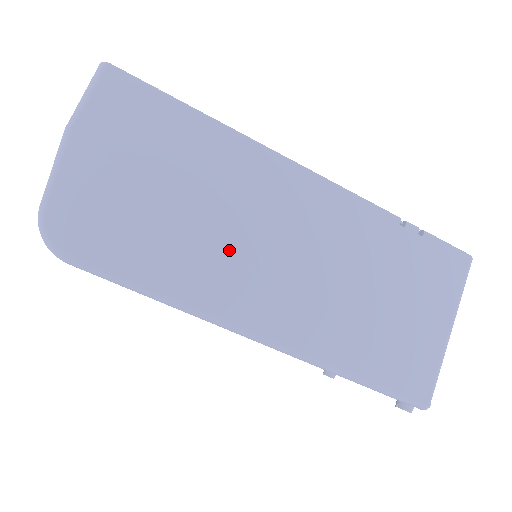
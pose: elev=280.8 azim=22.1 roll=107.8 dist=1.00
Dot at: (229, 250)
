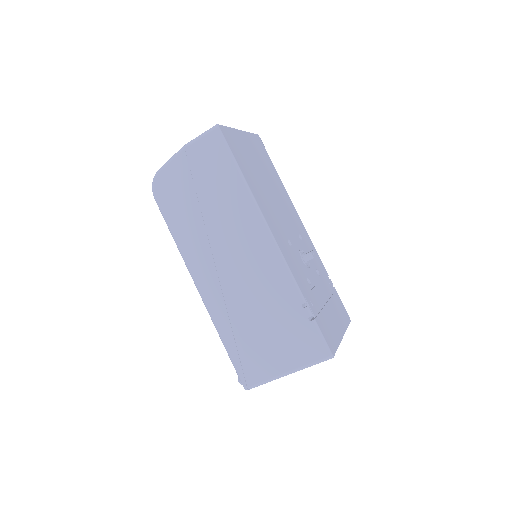
Dot at: (210, 245)
